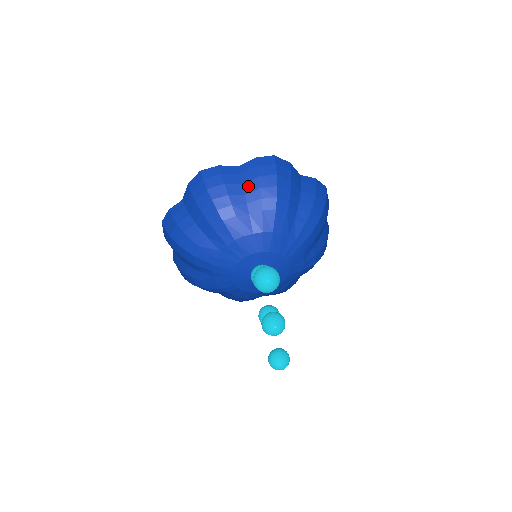
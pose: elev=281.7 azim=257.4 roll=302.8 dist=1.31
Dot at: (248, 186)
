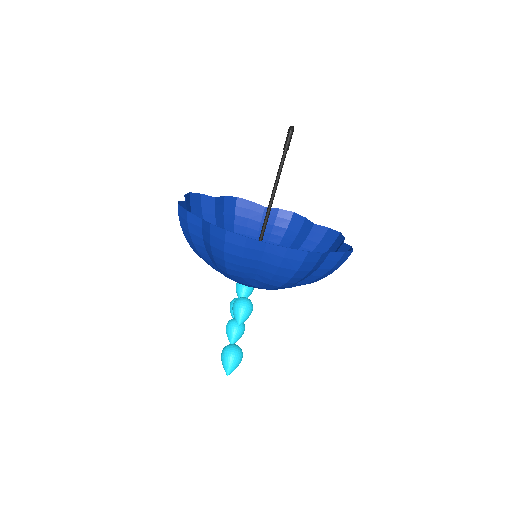
Dot at: (265, 266)
